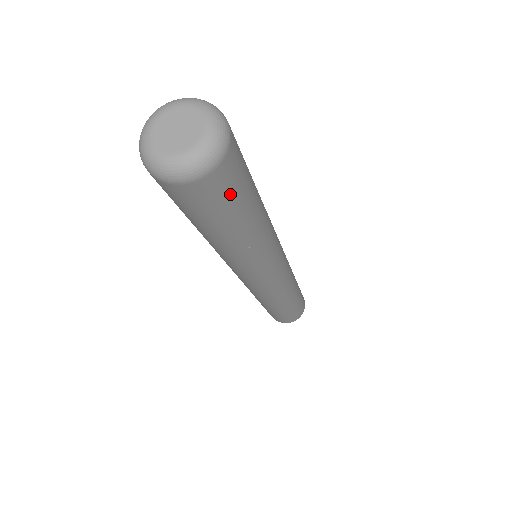
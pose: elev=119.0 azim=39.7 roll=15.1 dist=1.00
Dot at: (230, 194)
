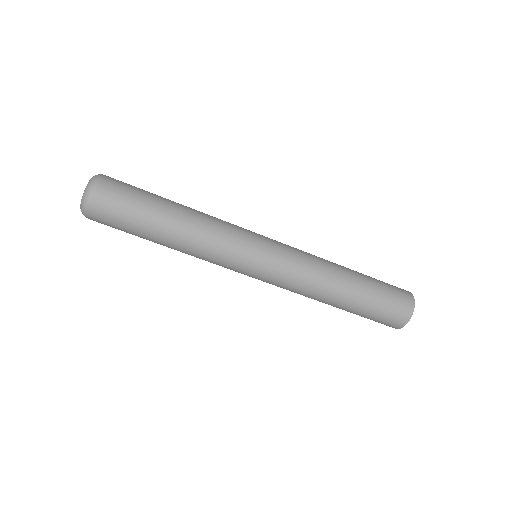
Dot at: (118, 216)
